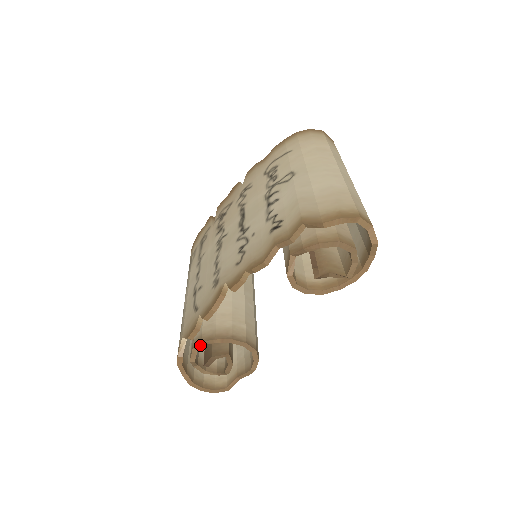
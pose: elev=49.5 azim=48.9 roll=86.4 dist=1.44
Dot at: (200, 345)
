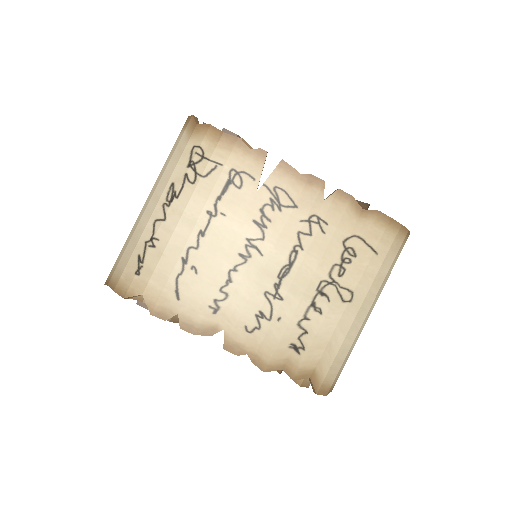
Dot at: occluded
